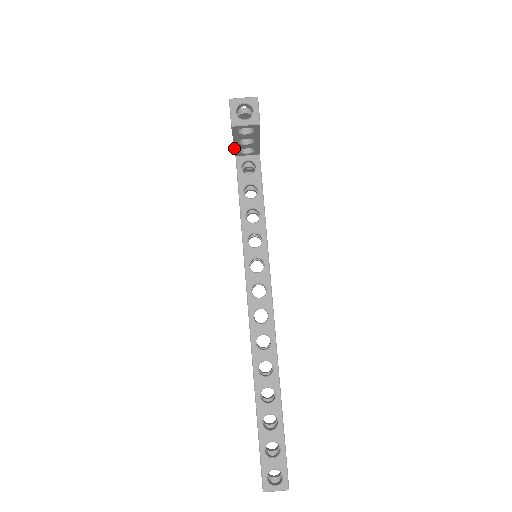
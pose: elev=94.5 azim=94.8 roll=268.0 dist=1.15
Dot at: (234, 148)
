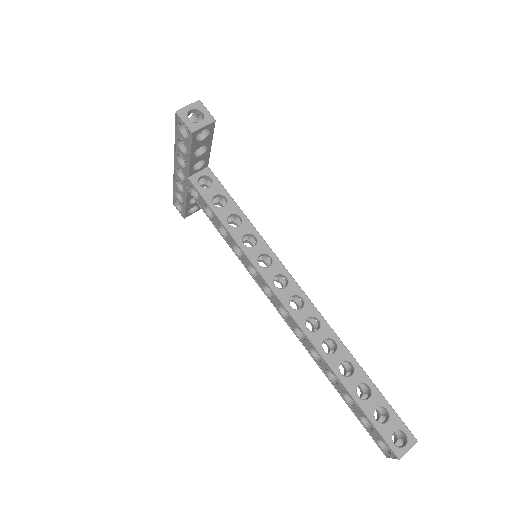
Dot at: (188, 166)
